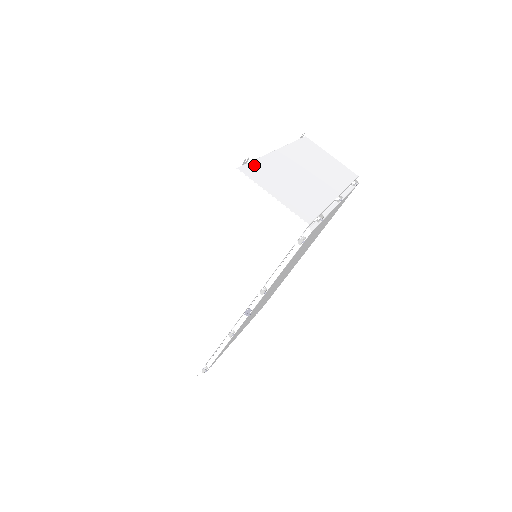
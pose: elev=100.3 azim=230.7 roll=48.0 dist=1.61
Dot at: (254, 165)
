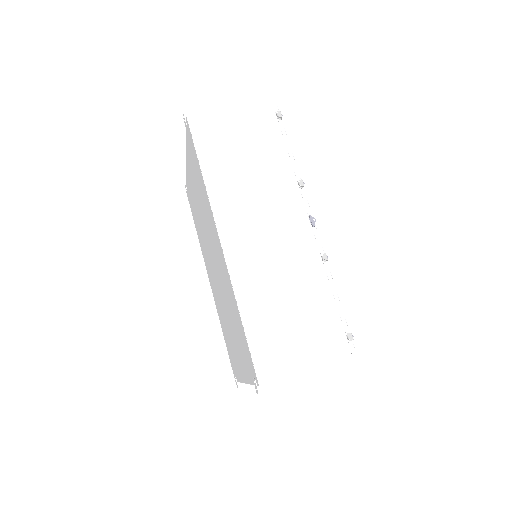
Dot at: occluded
